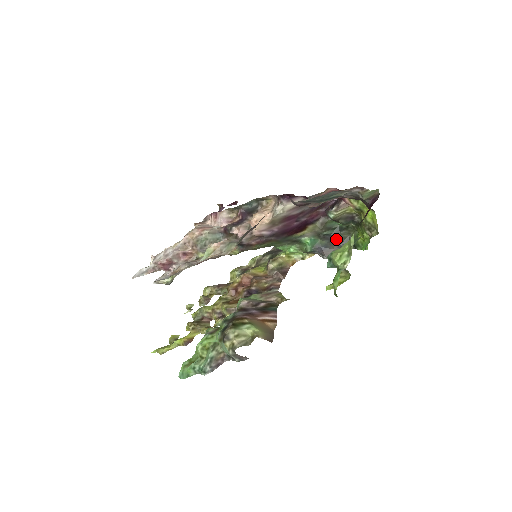
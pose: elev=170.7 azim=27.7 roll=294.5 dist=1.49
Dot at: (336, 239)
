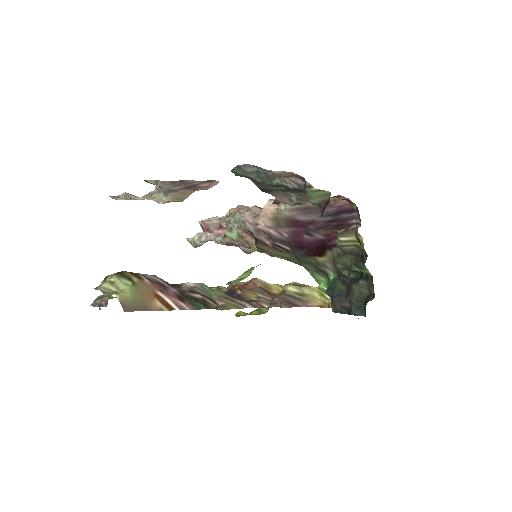
Dot at: (352, 289)
